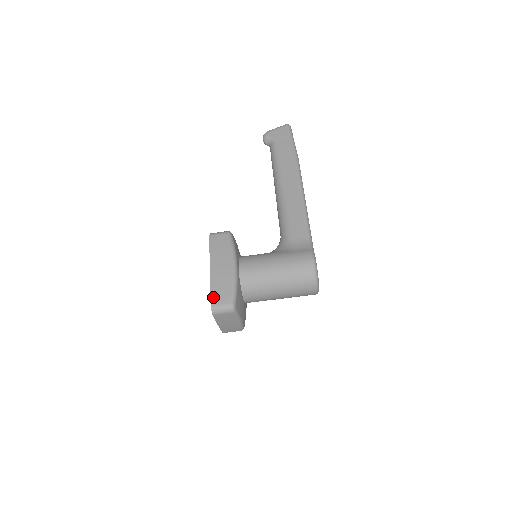
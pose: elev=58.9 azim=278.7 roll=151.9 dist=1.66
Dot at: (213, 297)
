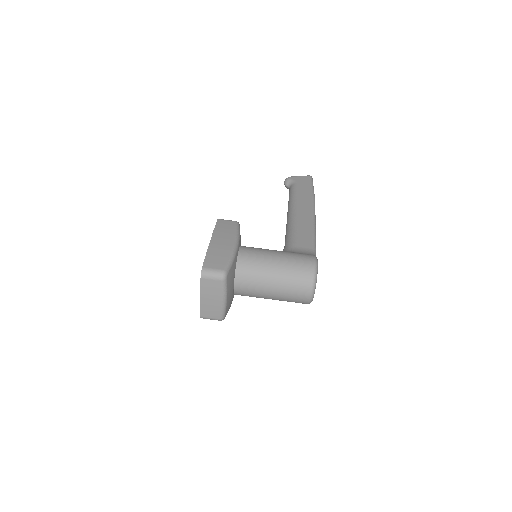
Dot at: (207, 261)
